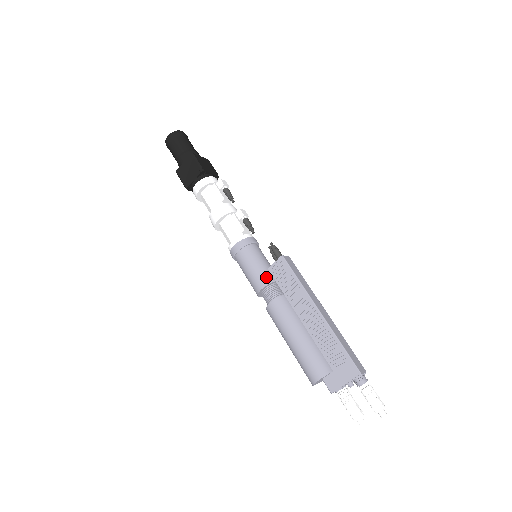
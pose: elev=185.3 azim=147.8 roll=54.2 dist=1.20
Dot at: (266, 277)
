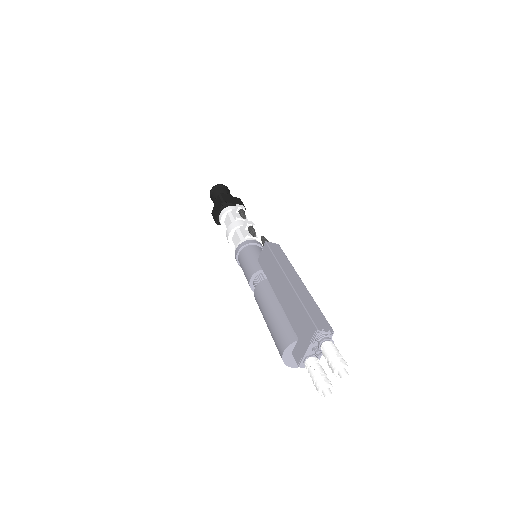
Dot at: (254, 267)
